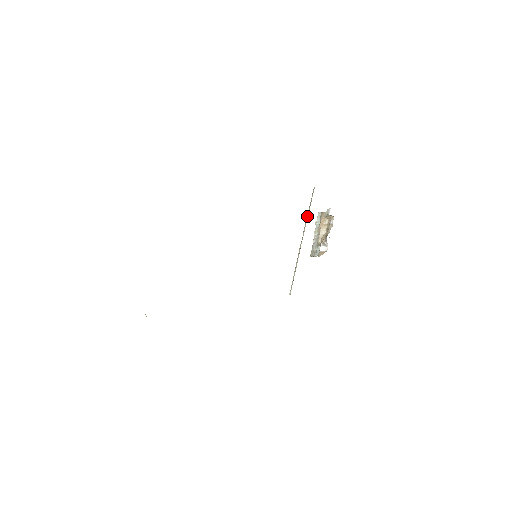
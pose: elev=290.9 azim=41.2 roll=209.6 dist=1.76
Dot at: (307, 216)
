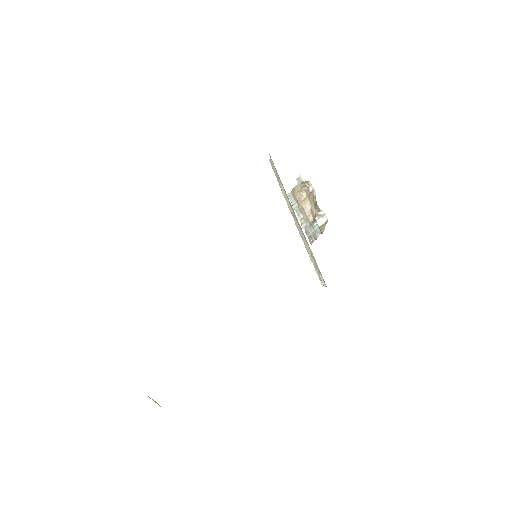
Dot at: (282, 190)
